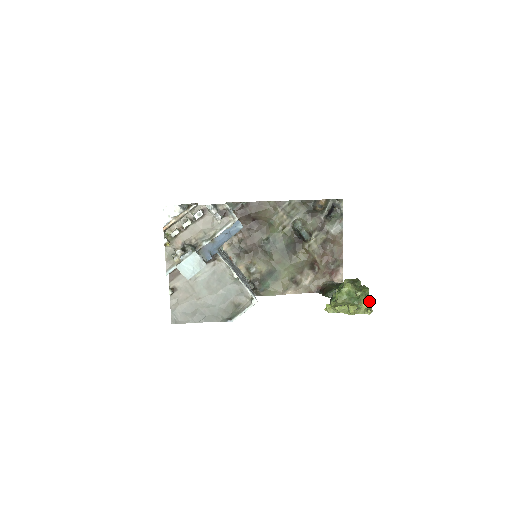
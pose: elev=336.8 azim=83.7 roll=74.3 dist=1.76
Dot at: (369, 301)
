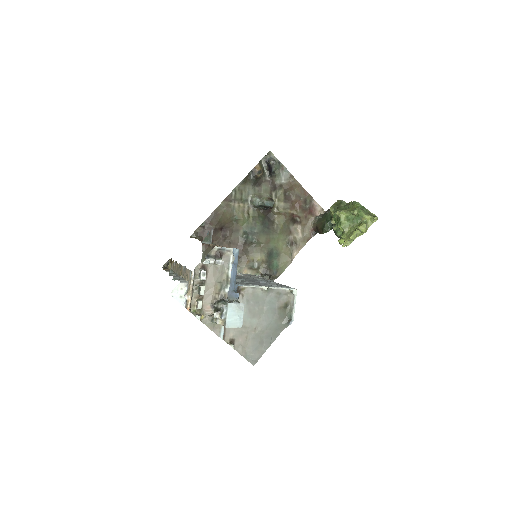
Dot at: (366, 210)
